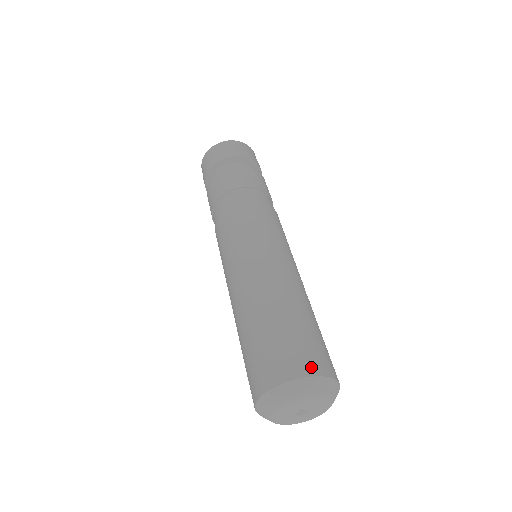
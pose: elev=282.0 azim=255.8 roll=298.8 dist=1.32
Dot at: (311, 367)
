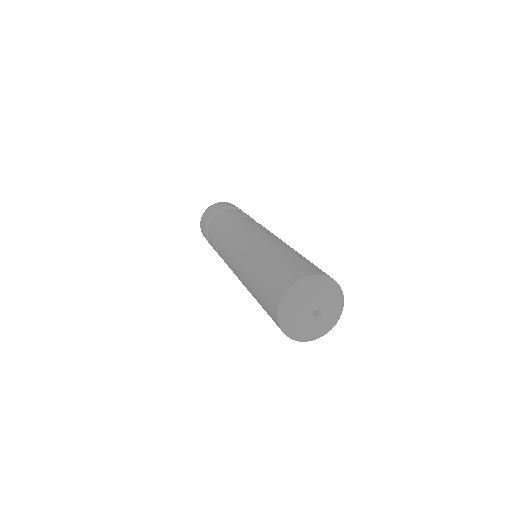
Dot at: (293, 279)
